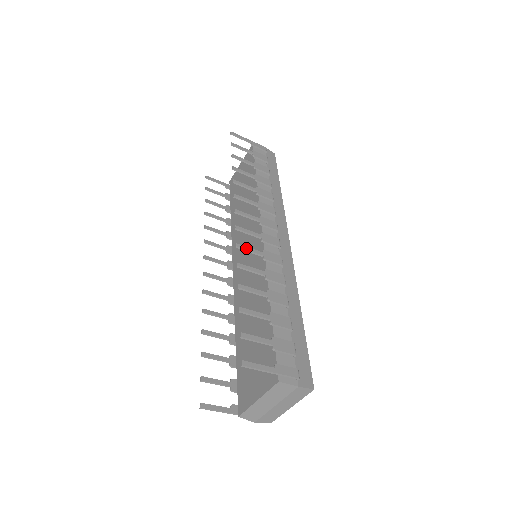
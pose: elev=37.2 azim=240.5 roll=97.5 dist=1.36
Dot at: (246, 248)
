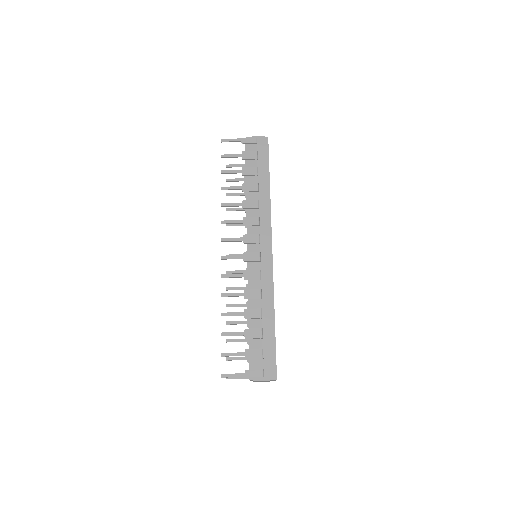
Dot at: (229, 276)
